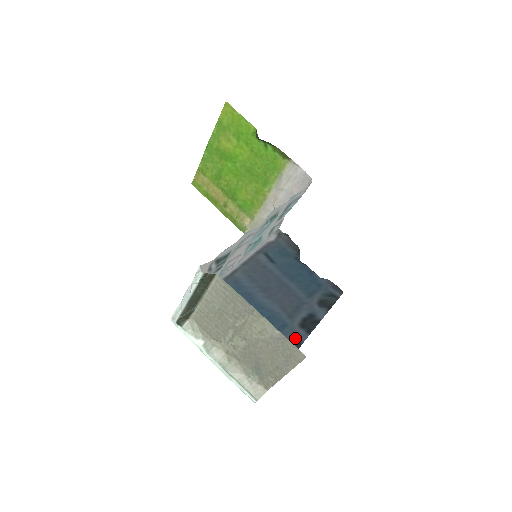
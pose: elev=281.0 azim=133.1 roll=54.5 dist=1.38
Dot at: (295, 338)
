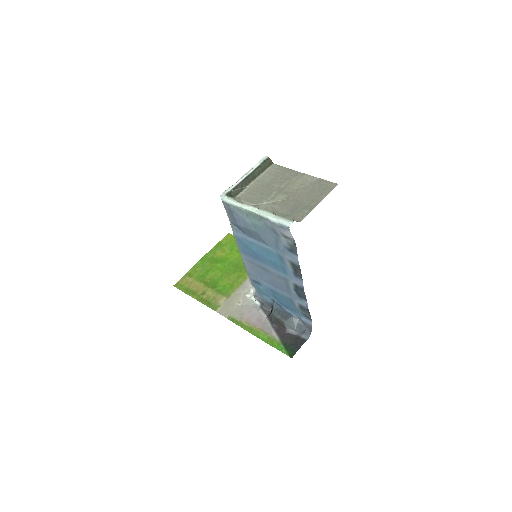
Dot at: (296, 276)
